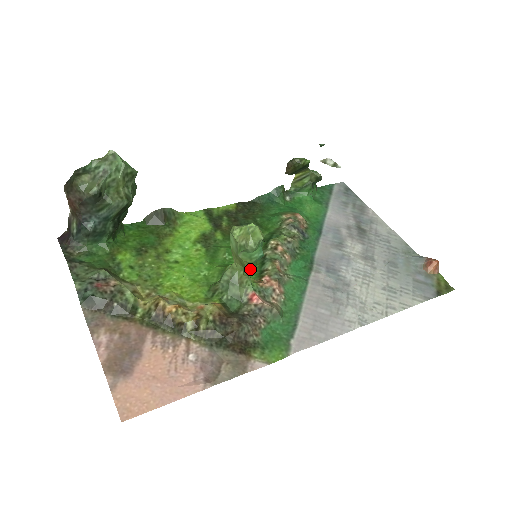
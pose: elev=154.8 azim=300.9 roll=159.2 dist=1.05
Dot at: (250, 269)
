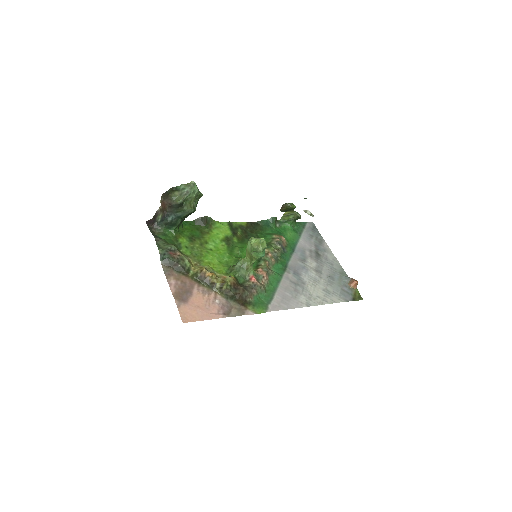
Dot at: occluded
